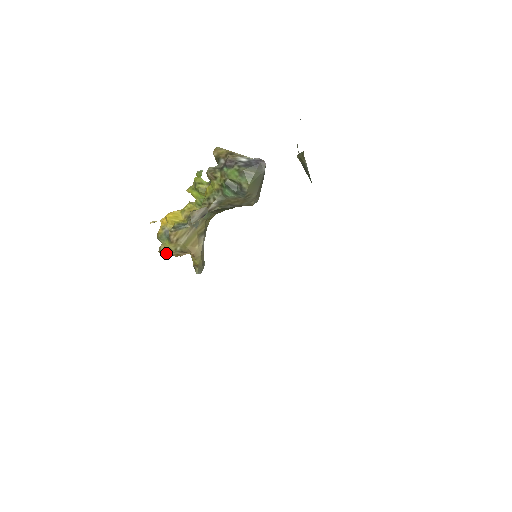
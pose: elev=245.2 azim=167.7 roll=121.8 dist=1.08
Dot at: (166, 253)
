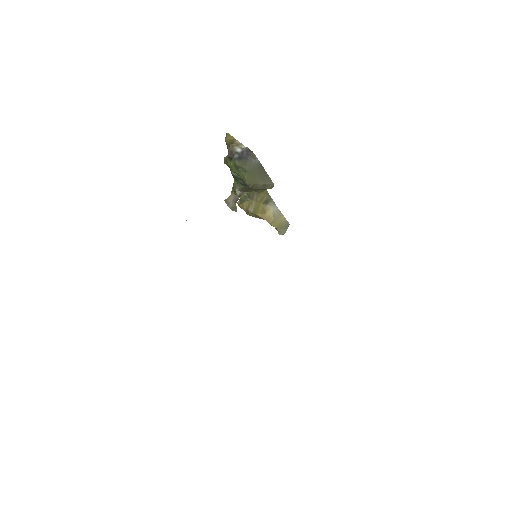
Dot at: occluded
